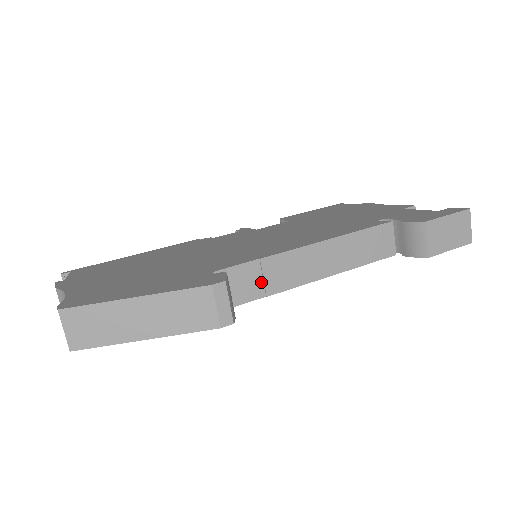
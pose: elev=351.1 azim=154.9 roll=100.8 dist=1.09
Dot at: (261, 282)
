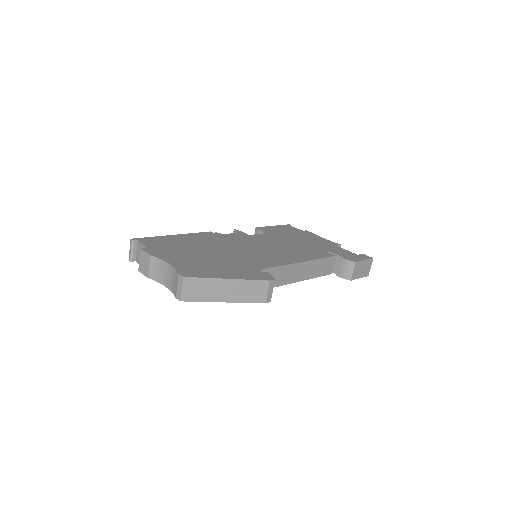
Dot at: (276, 279)
